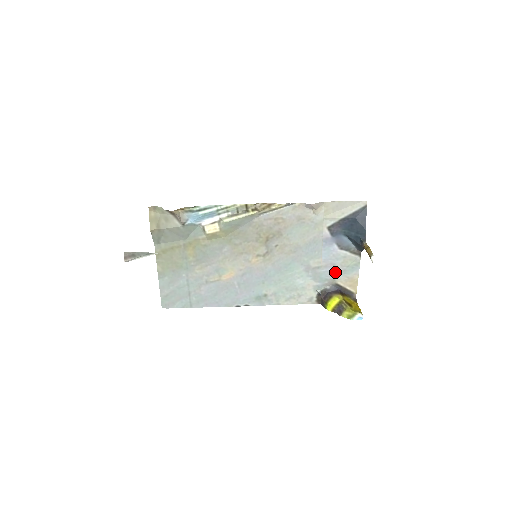
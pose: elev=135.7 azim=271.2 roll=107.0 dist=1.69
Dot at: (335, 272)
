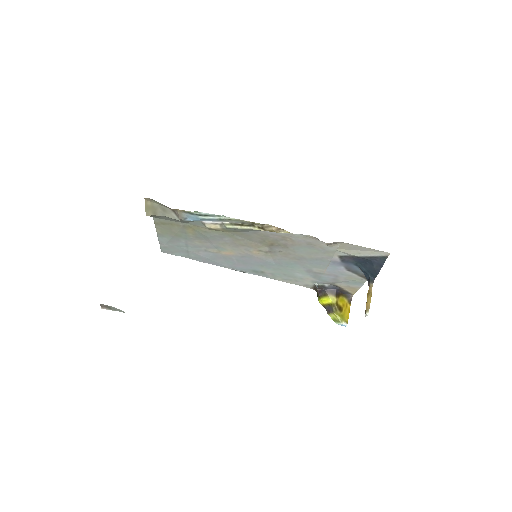
Dot at: (337, 280)
